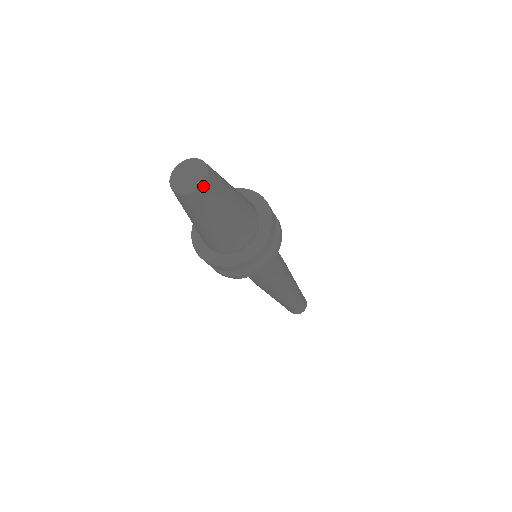
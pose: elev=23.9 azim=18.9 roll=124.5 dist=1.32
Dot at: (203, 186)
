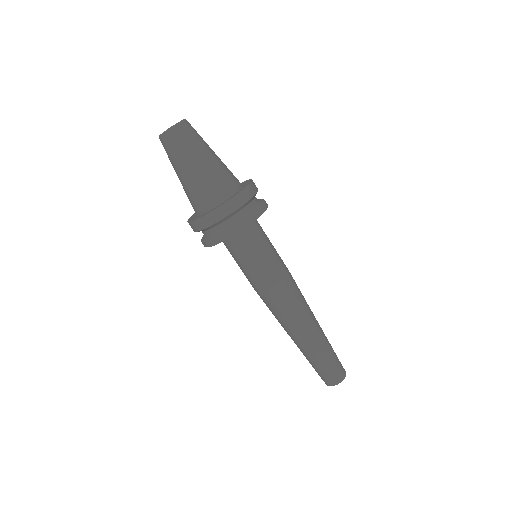
Dot at: (176, 126)
